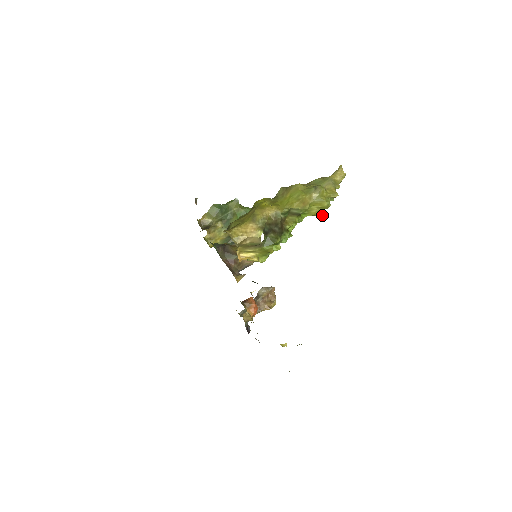
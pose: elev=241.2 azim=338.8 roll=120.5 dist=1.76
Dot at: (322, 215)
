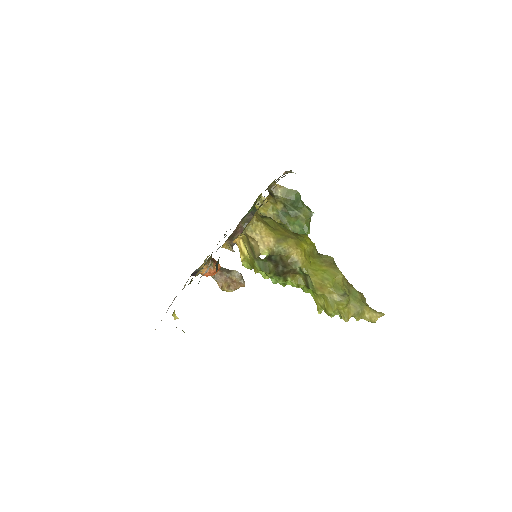
Dot at: (319, 311)
